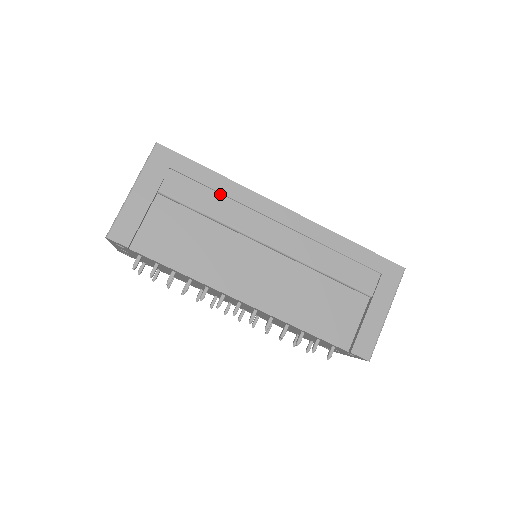
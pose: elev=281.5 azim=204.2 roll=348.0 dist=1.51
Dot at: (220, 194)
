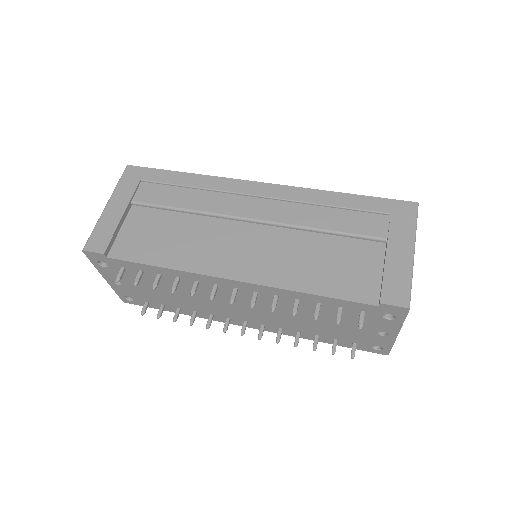
Dot at: (192, 189)
